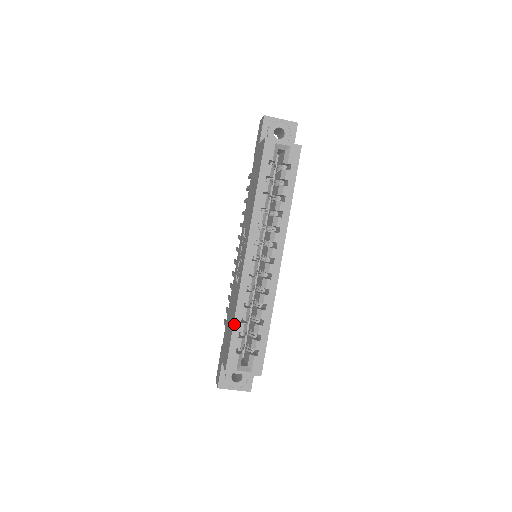
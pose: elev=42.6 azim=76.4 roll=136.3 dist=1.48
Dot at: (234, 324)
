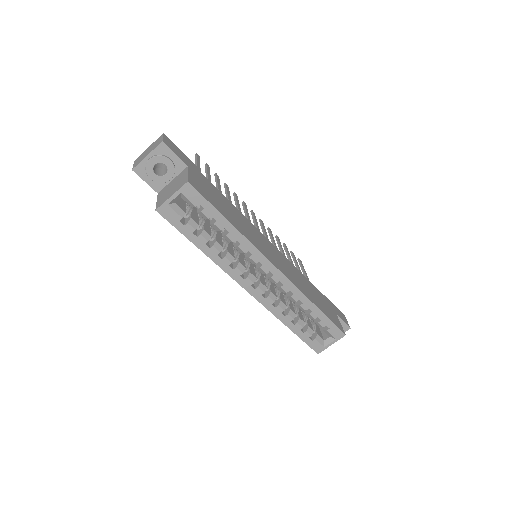
Dot at: (291, 330)
